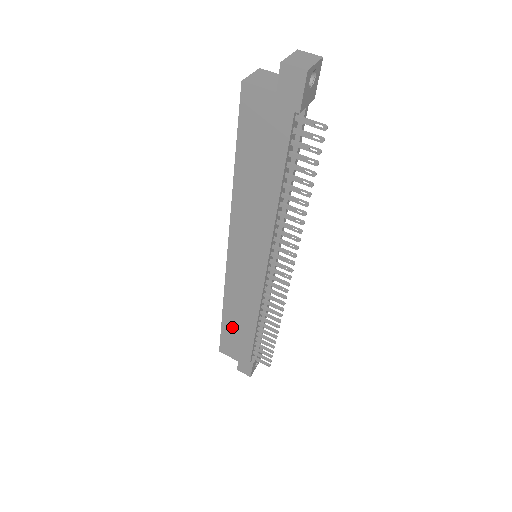
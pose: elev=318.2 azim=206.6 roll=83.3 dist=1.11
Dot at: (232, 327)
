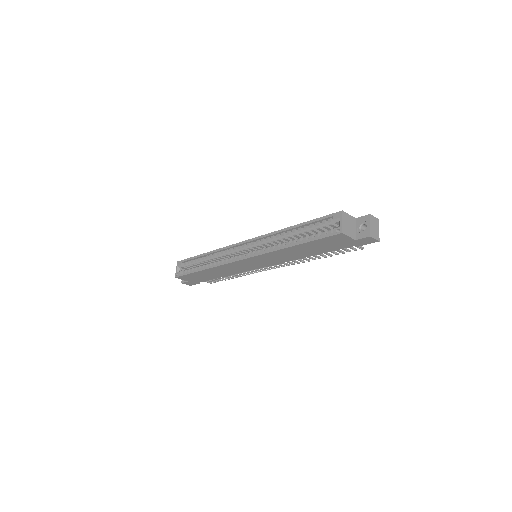
Dot at: (203, 274)
